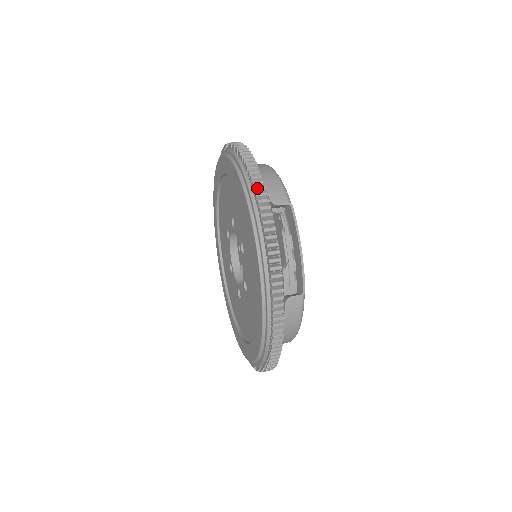
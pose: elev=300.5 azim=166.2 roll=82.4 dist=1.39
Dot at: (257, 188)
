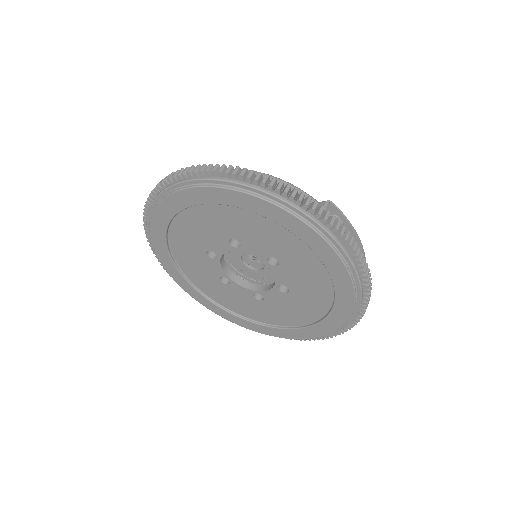
Dot at: (315, 208)
